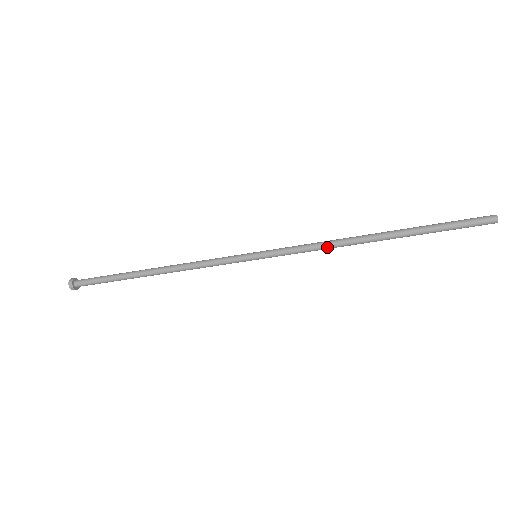
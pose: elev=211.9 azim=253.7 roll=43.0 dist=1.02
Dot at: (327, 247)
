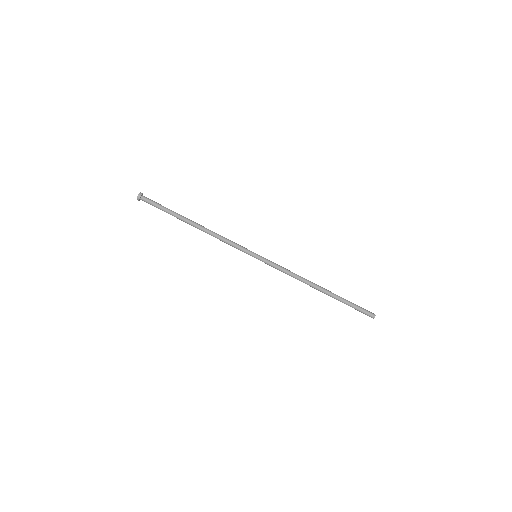
Dot at: (295, 274)
